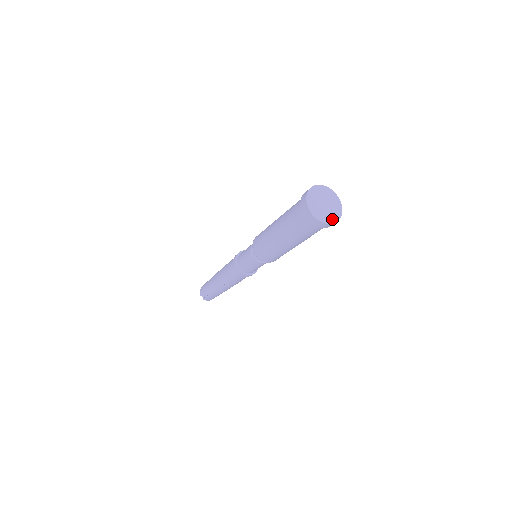
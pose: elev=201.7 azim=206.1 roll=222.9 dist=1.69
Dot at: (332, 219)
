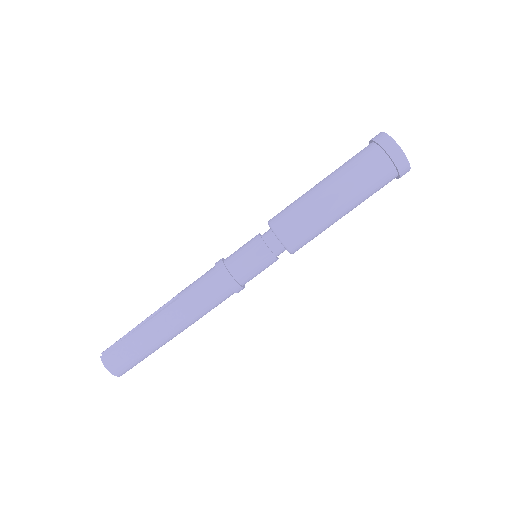
Dot at: (401, 150)
